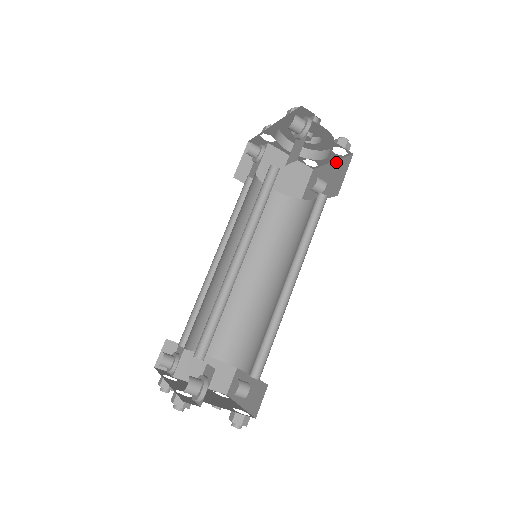
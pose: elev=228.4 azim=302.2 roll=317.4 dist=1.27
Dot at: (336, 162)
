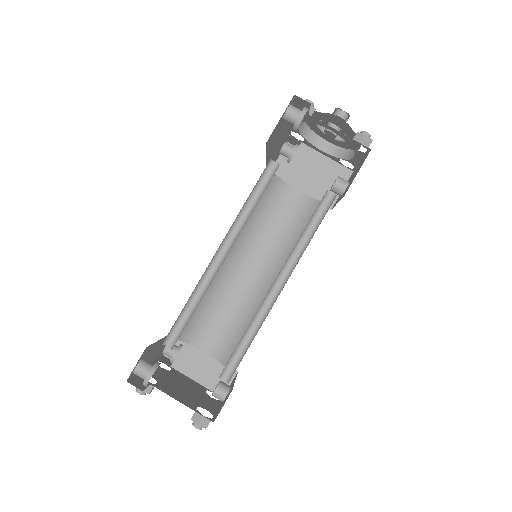
Dot at: (362, 161)
